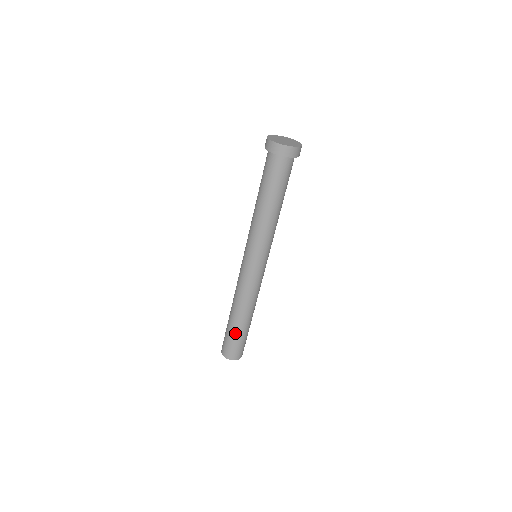
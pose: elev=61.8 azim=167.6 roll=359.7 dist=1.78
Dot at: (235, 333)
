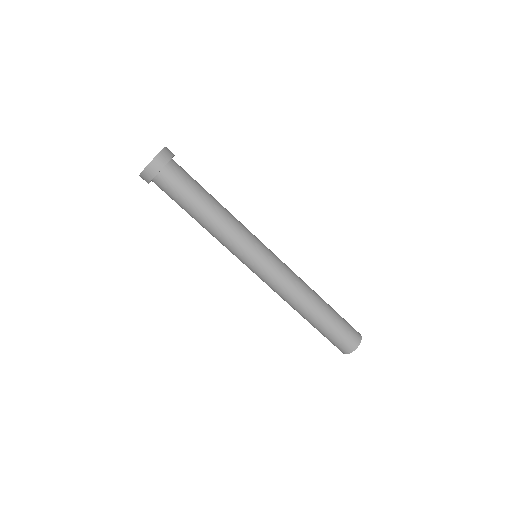
Dot at: (321, 329)
